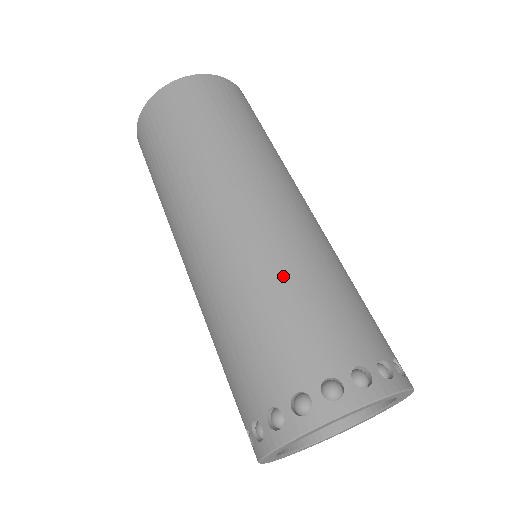
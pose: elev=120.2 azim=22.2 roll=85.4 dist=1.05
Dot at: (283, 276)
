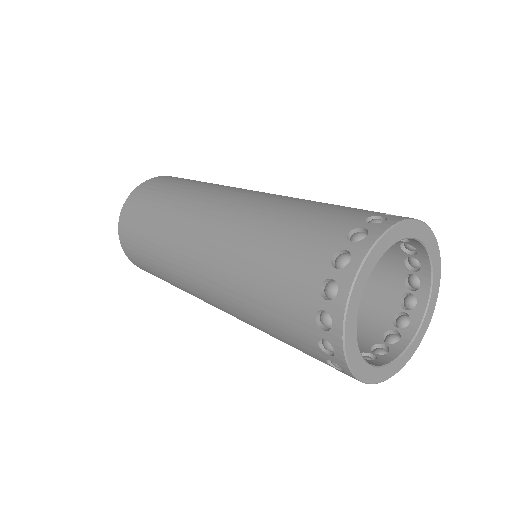
Dot at: (275, 212)
